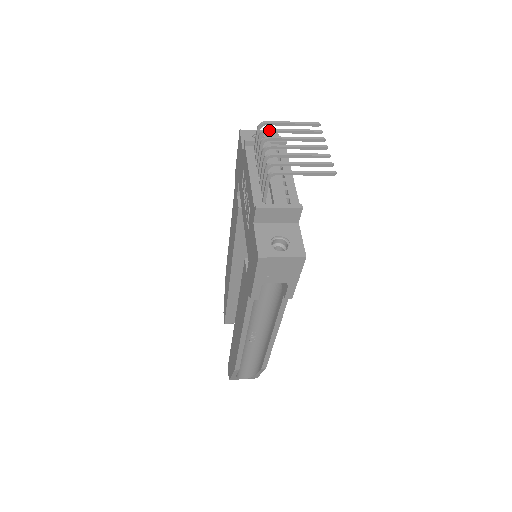
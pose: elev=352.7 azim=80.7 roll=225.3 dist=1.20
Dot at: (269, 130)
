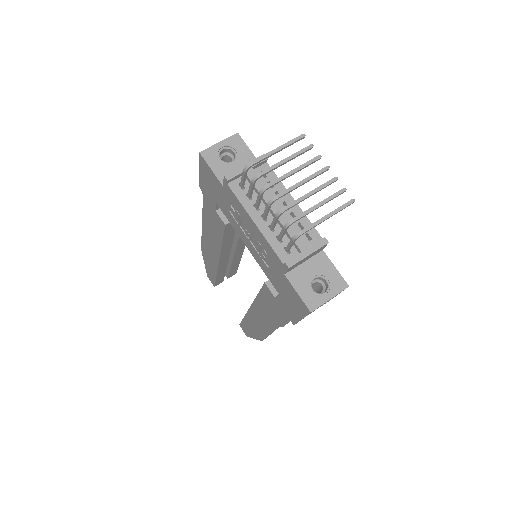
Dot at: (263, 174)
